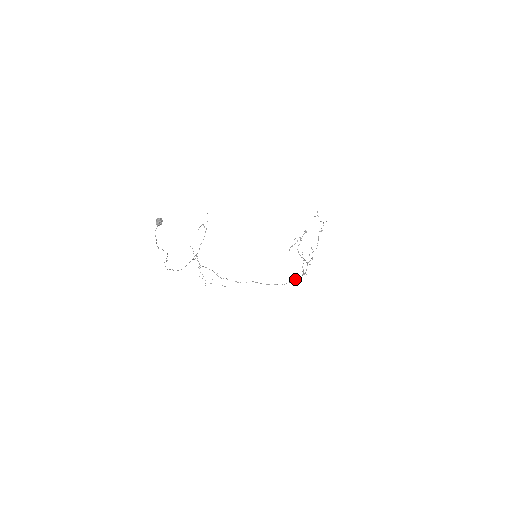
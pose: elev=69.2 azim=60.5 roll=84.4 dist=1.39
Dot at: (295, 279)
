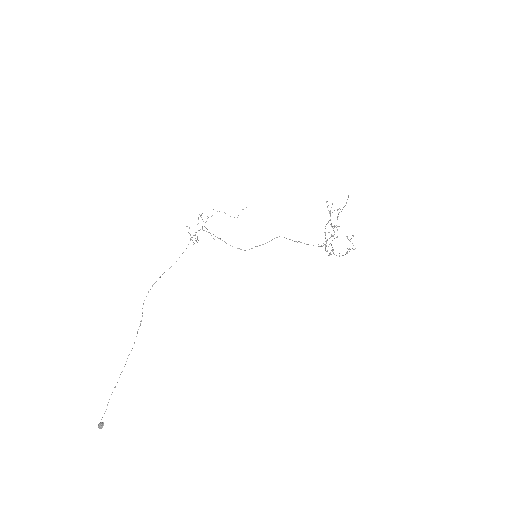
Dot at: occluded
